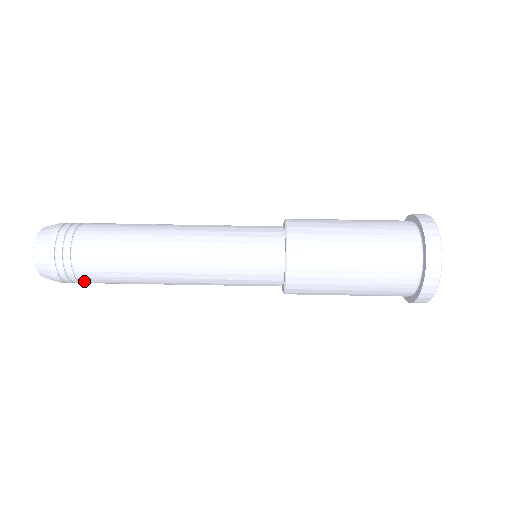
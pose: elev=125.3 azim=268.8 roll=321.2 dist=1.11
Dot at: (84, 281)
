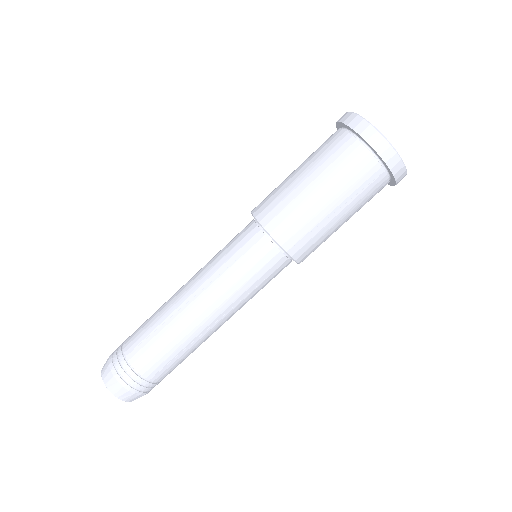
Dot at: occluded
